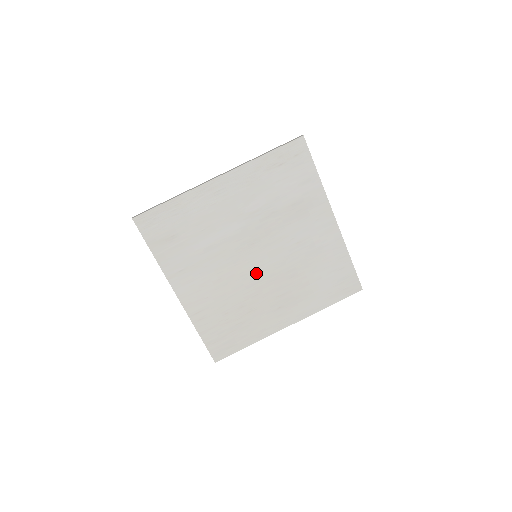
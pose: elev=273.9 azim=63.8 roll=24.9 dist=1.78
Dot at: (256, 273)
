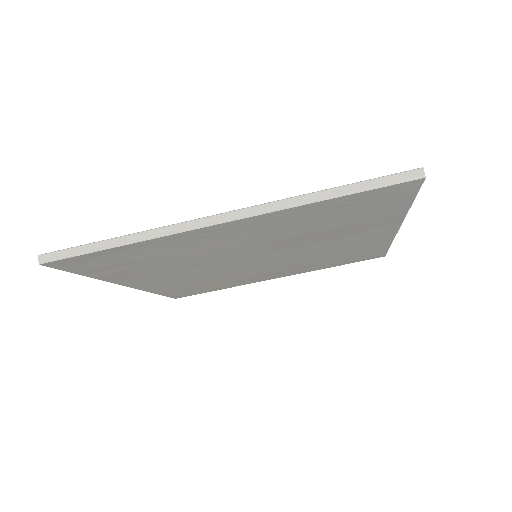
Dot at: (250, 266)
